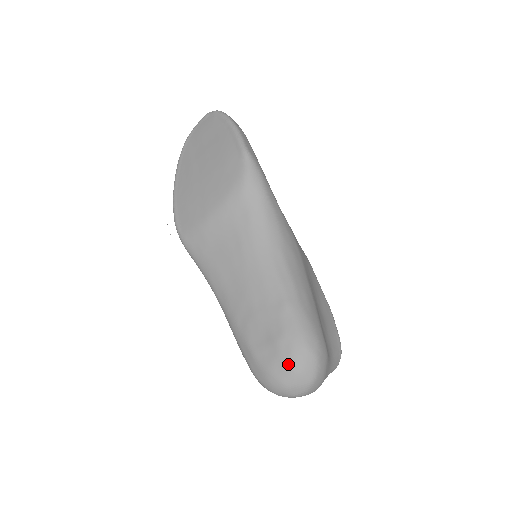
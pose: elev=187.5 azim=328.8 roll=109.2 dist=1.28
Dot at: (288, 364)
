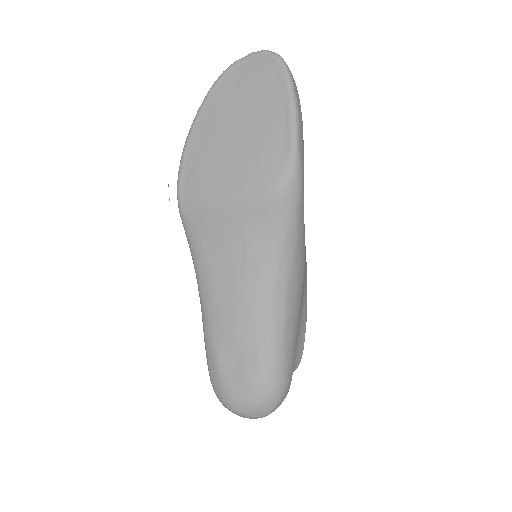
Dot at: (249, 399)
